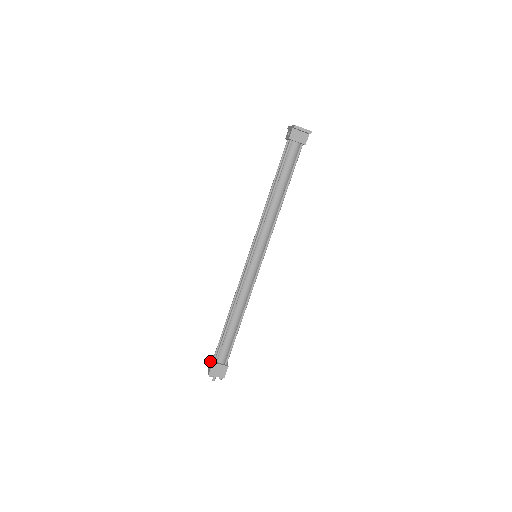
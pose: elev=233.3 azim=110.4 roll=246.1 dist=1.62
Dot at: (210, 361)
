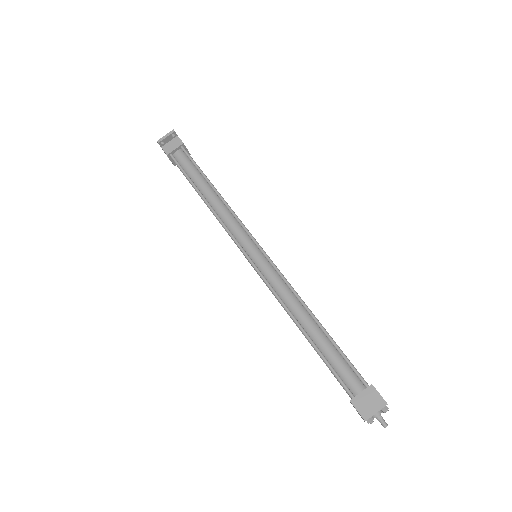
Dot at: occluded
